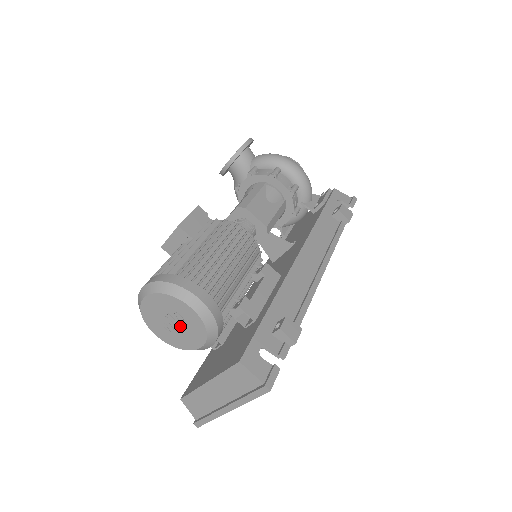
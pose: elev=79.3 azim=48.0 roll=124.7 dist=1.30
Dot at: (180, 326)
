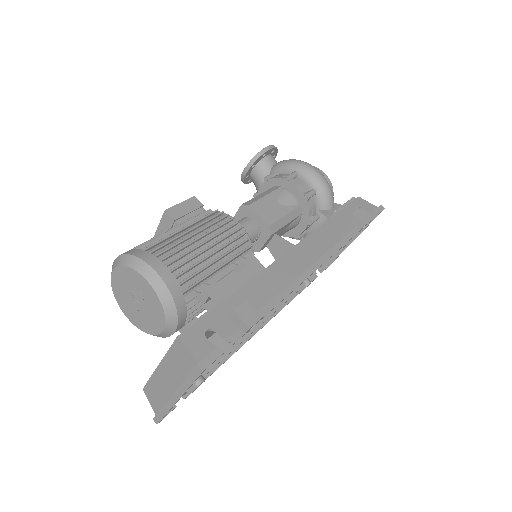
Dot at: (143, 305)
